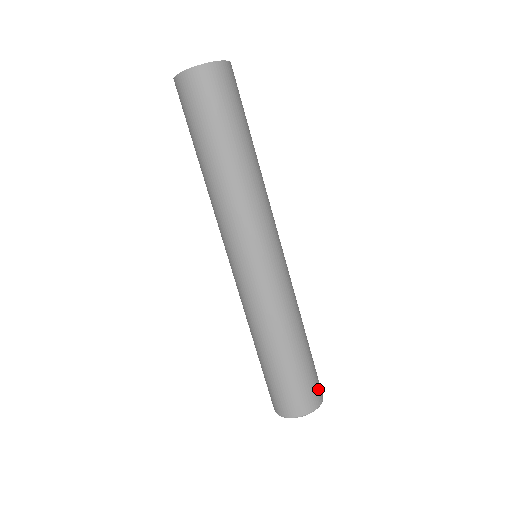
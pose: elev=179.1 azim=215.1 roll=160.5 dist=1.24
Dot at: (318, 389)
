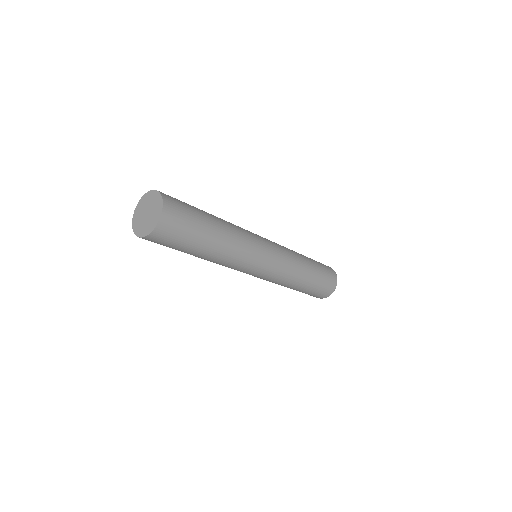
Dot at: (332, 274)
